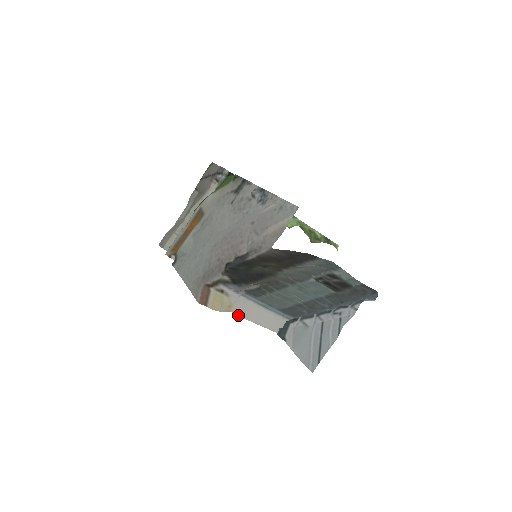
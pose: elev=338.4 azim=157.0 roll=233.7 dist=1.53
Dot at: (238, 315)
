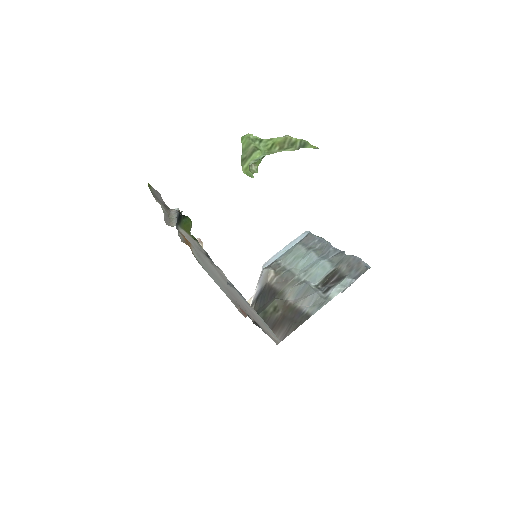
Dot at: occluded
